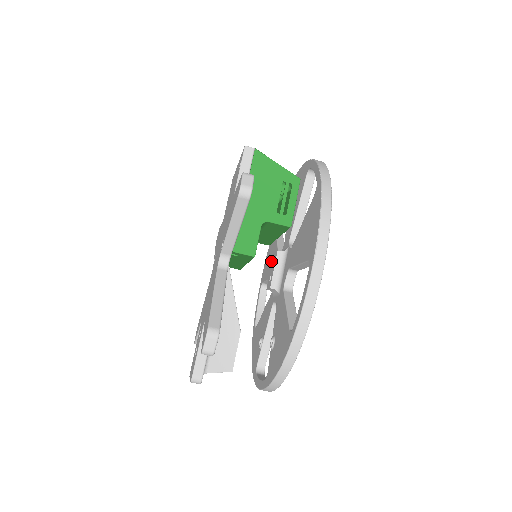
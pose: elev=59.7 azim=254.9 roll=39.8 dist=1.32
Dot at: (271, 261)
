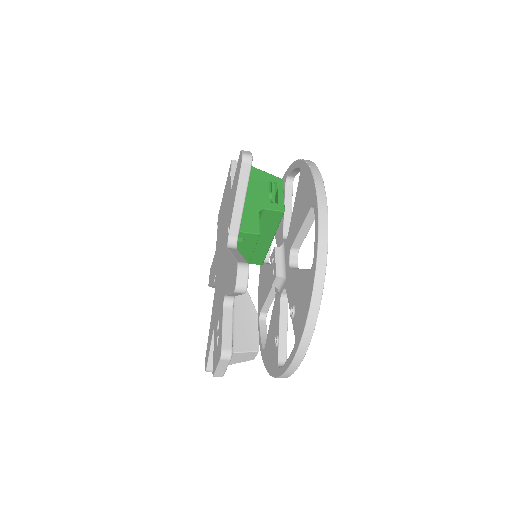
Dot at: (266, 283)
